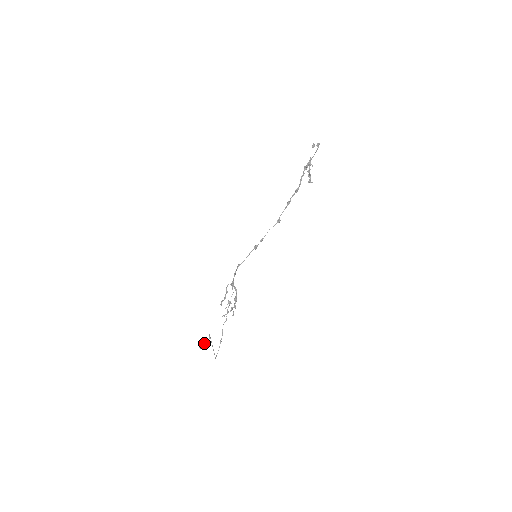
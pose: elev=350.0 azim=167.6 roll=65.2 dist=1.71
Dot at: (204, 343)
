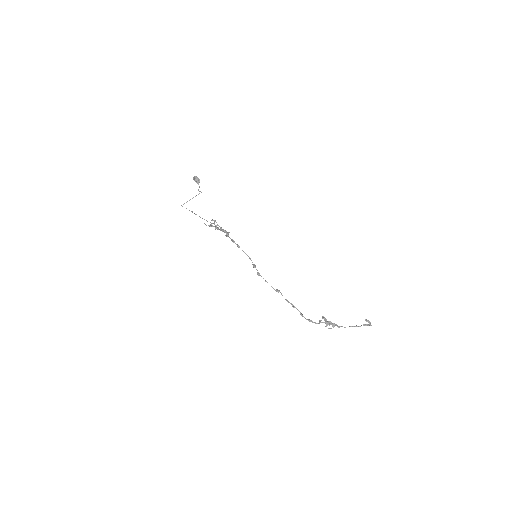
Dot at: (197, 183)
